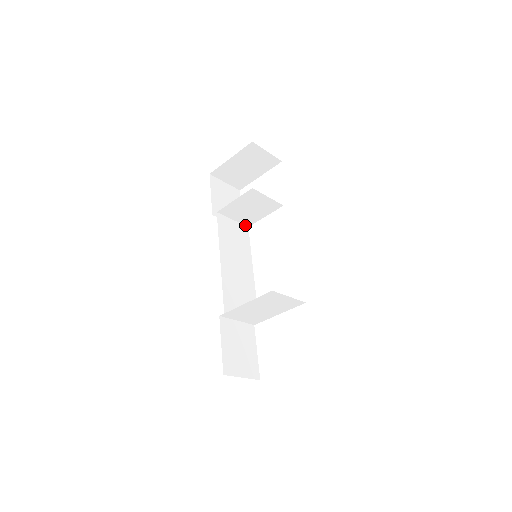
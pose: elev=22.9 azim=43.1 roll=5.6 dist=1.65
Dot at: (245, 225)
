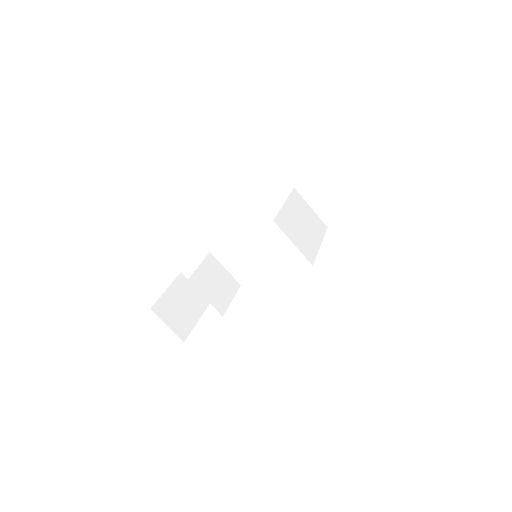
Dot at: occluded
